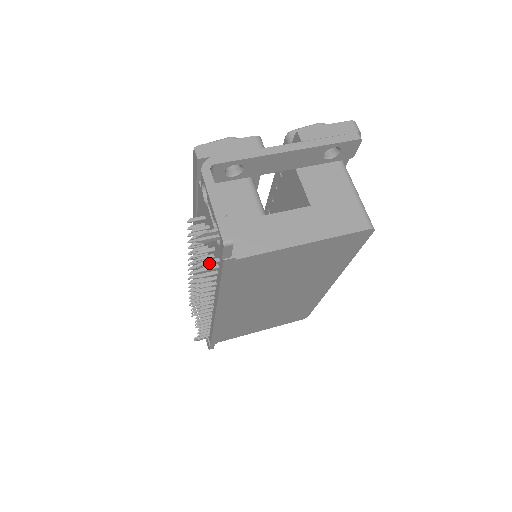
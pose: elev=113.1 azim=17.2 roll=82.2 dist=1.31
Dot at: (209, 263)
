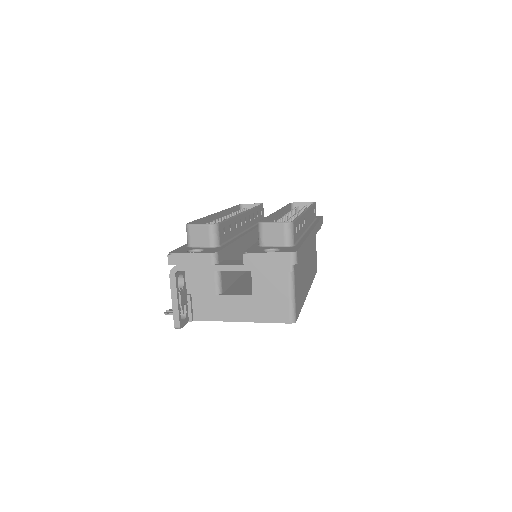
Dot at: occluded
